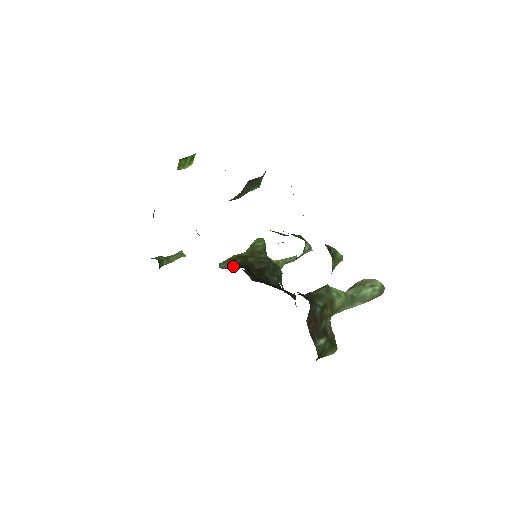
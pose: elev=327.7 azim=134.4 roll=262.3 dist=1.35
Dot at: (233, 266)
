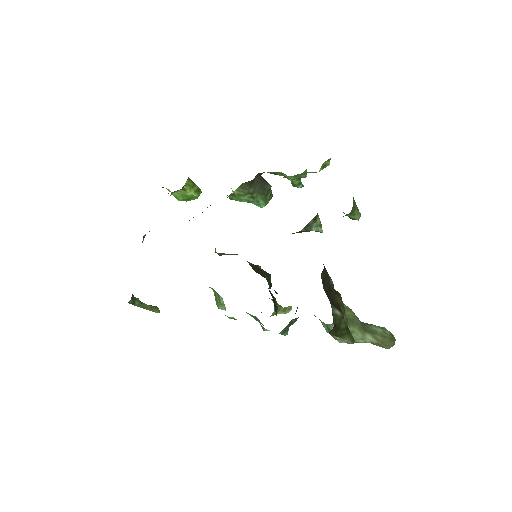
Dot at: occluded
